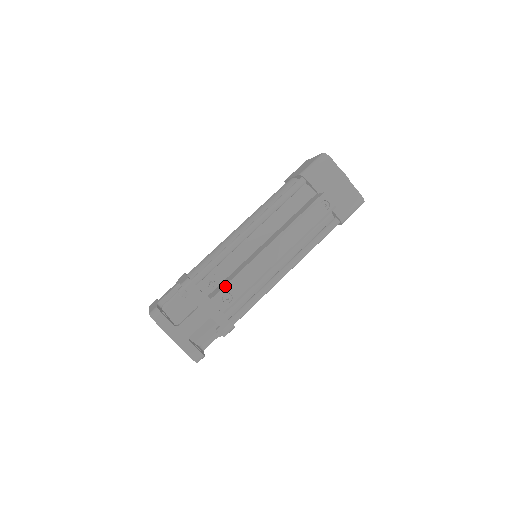
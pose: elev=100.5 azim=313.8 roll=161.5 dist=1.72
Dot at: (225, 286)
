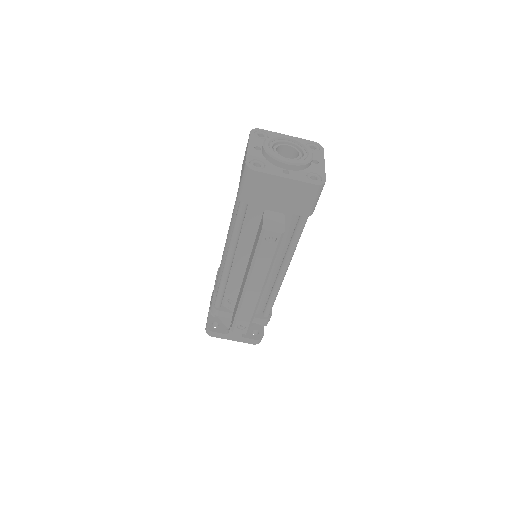
Dot at: (234, 320)
